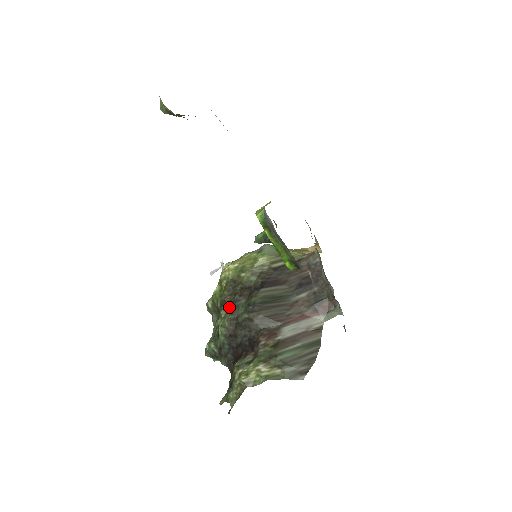
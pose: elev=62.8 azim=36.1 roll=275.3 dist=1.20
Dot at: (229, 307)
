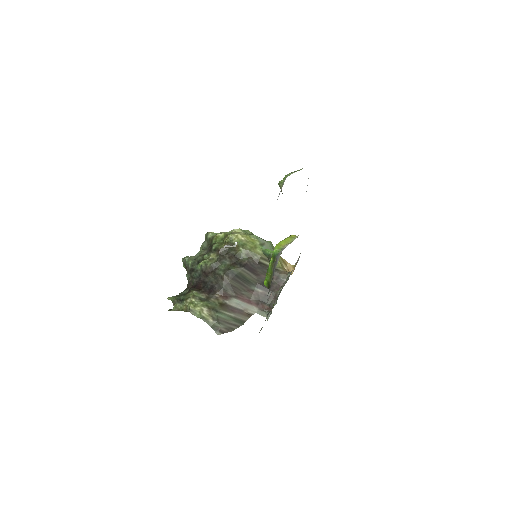
Dot at: (218, 258)
